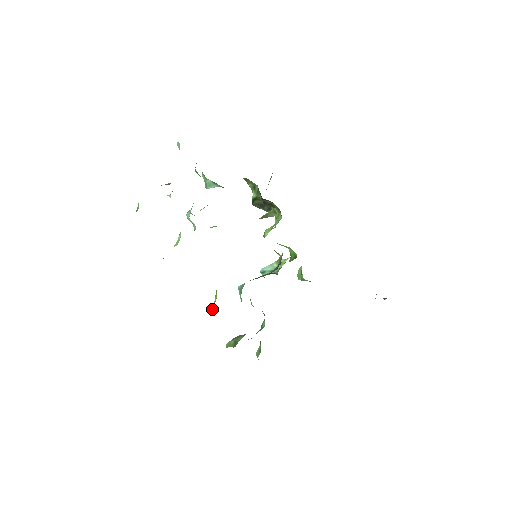
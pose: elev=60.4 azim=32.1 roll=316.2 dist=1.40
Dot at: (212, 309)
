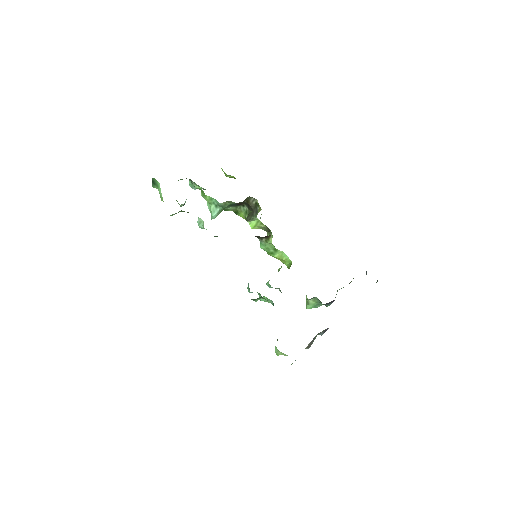
Dot at: occluded
